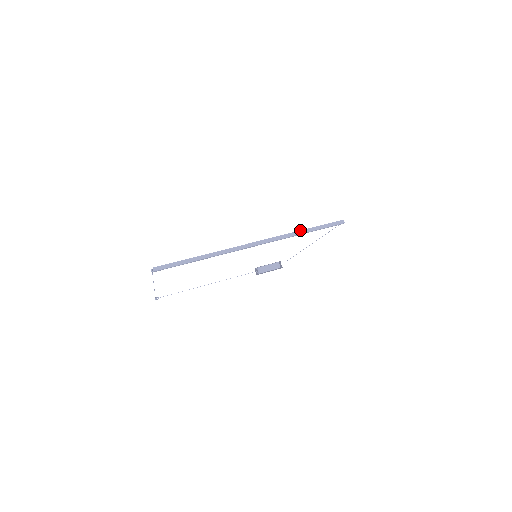
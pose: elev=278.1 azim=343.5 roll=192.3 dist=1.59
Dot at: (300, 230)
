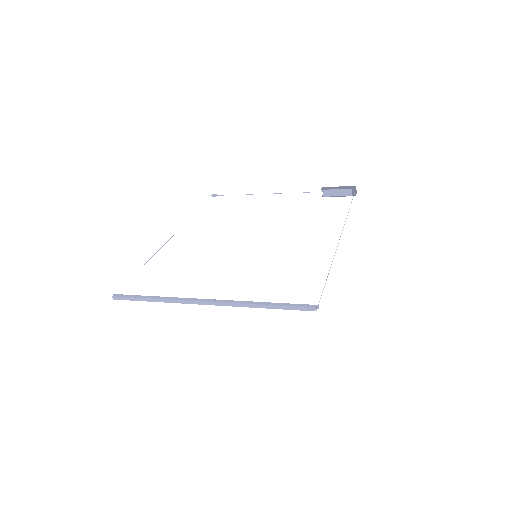
Dot at: (258, 304)
